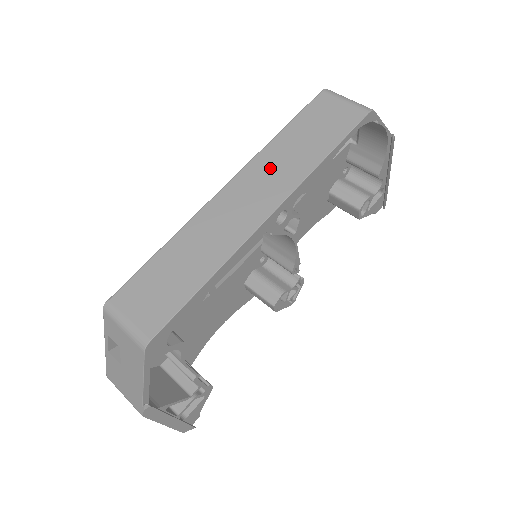
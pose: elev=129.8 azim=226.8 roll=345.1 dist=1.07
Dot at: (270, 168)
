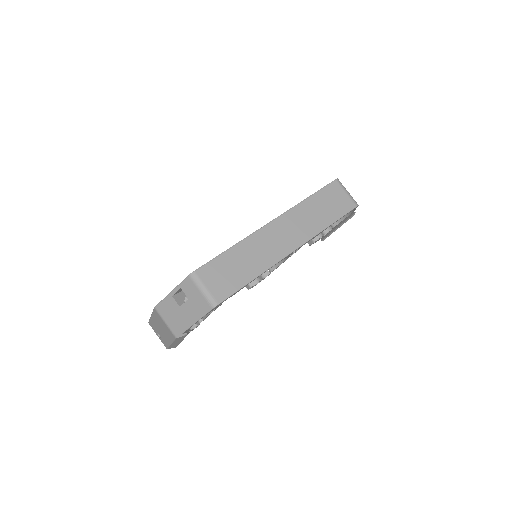
Dot at: (299, 220)
